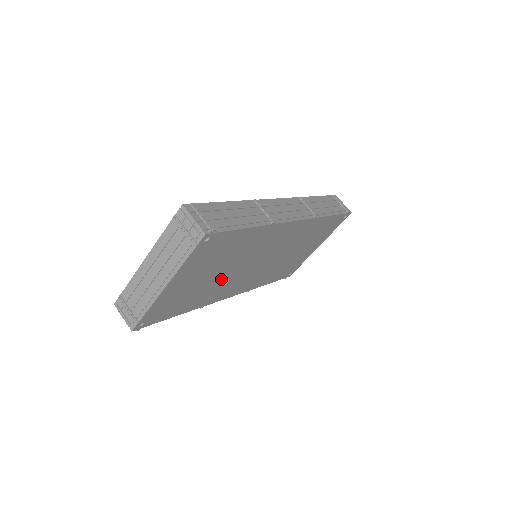
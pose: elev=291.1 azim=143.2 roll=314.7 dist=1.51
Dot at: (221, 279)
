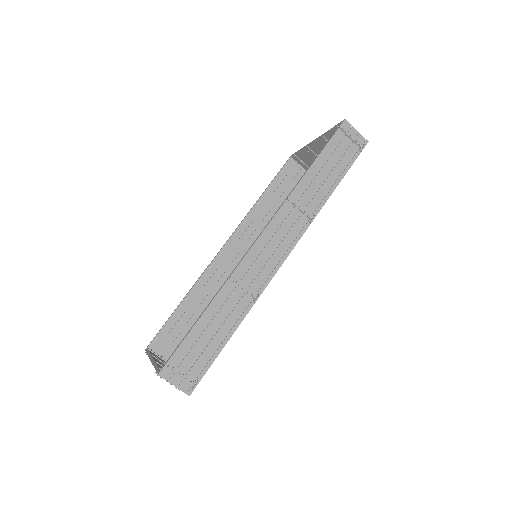
Dot at: occluded
